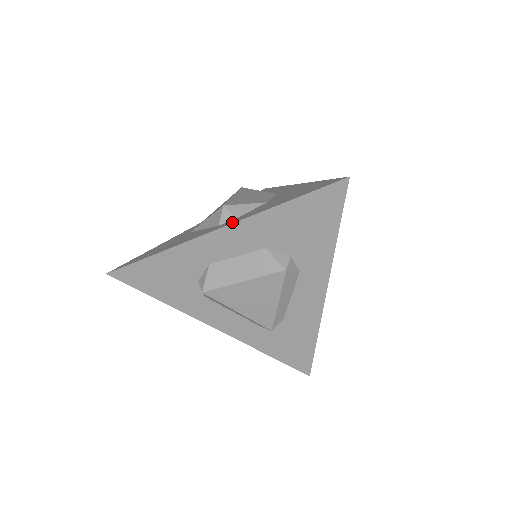
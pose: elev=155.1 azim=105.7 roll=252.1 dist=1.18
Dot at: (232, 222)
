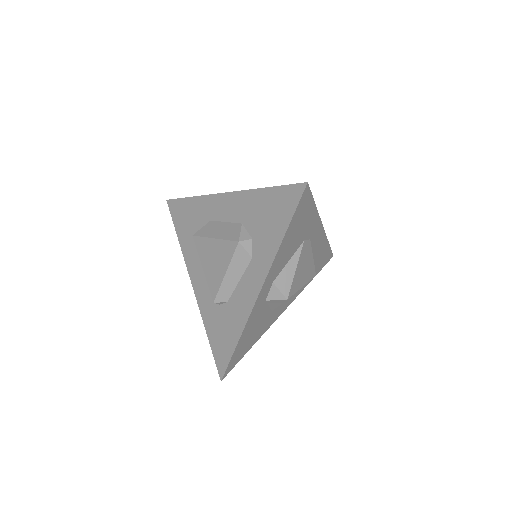
Dot at: occluded
